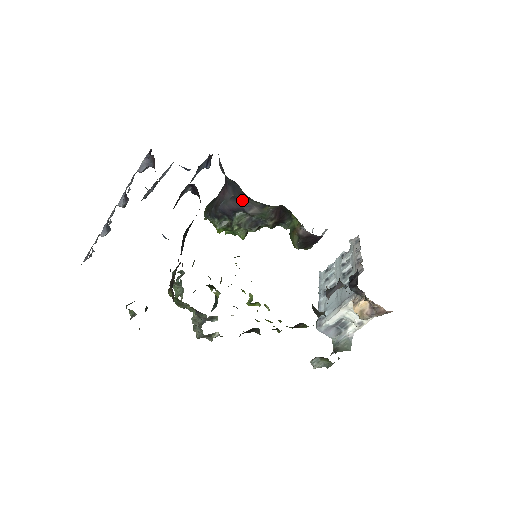
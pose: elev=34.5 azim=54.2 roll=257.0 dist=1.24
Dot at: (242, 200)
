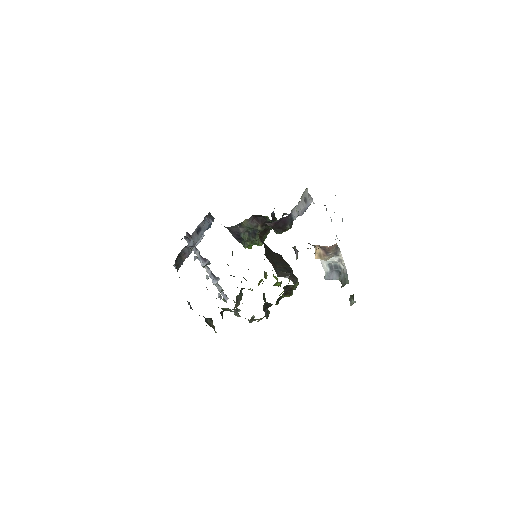
Dot at: (231, 229)
